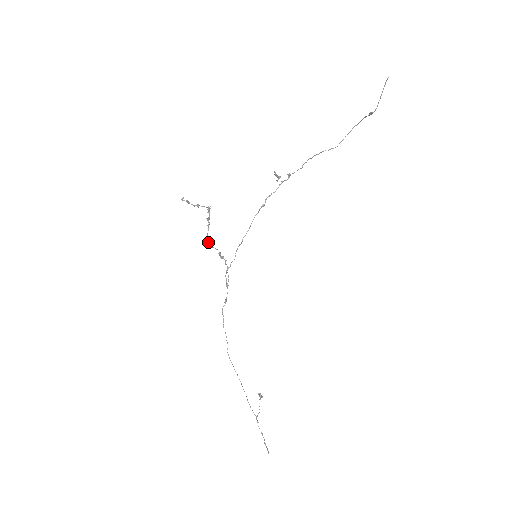
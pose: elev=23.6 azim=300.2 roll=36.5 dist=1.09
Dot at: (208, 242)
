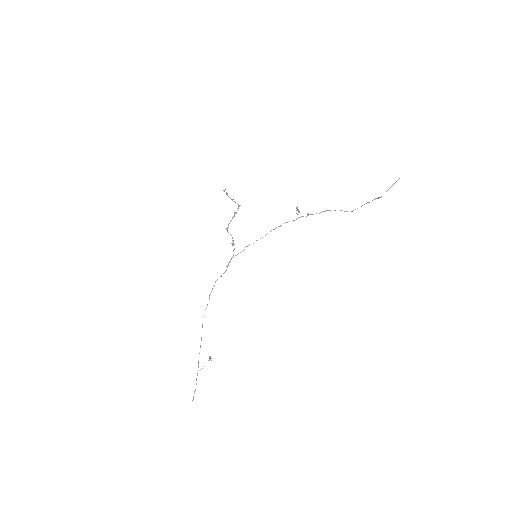
Dot at: occluded
